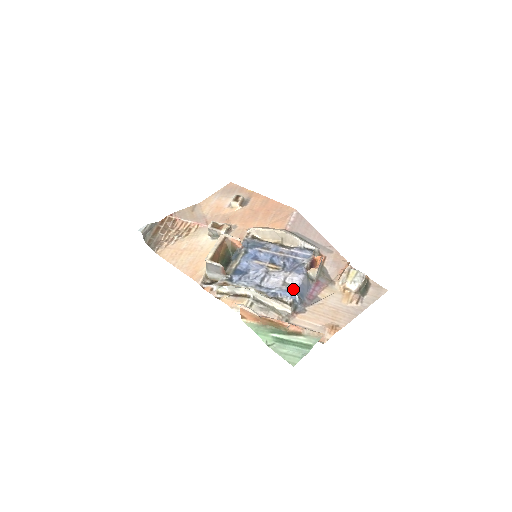
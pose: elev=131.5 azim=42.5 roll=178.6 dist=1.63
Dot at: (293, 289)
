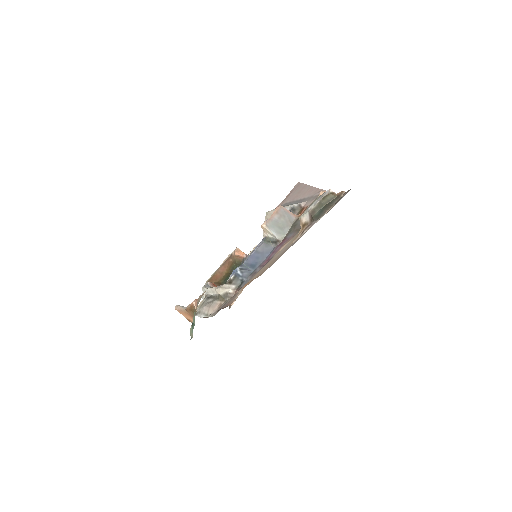
Dot at: (243, 264)
